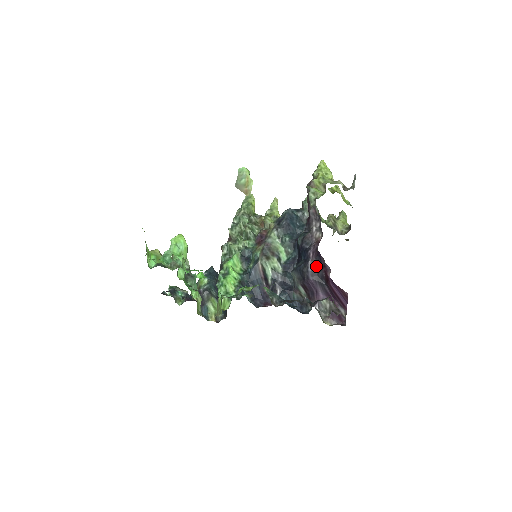
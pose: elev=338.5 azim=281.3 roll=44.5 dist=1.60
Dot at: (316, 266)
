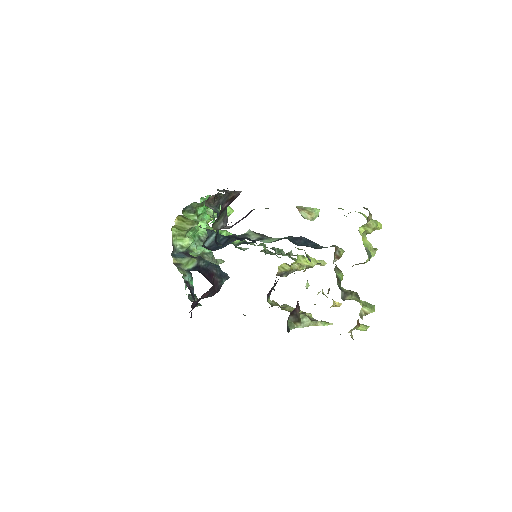
Dot at: (267, 208)
